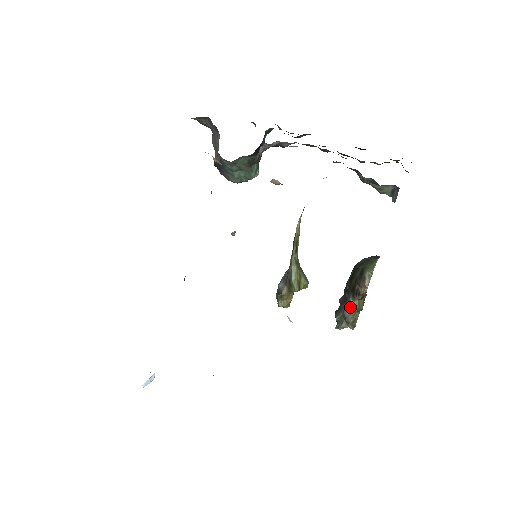
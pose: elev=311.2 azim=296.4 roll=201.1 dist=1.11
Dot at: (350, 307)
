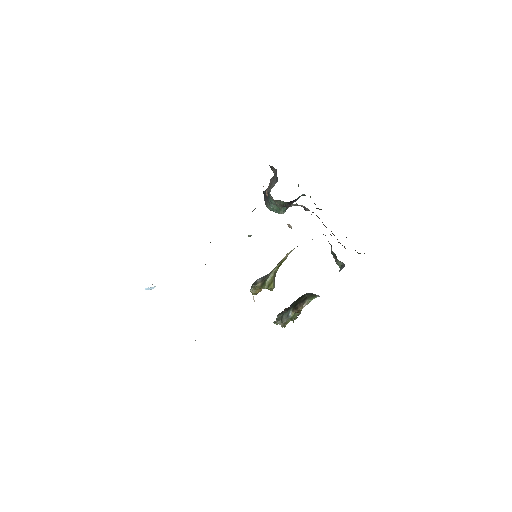
Dot at: (288, 314)
